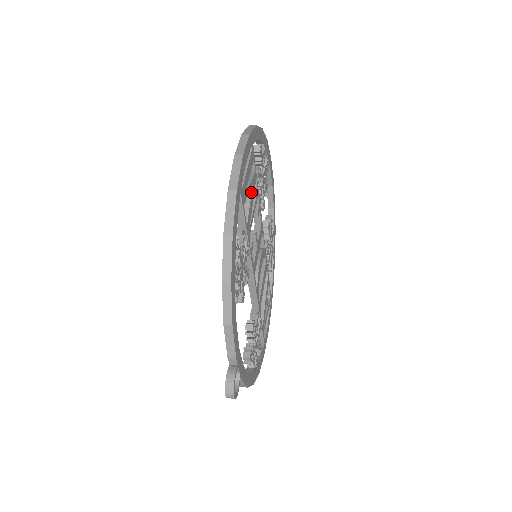
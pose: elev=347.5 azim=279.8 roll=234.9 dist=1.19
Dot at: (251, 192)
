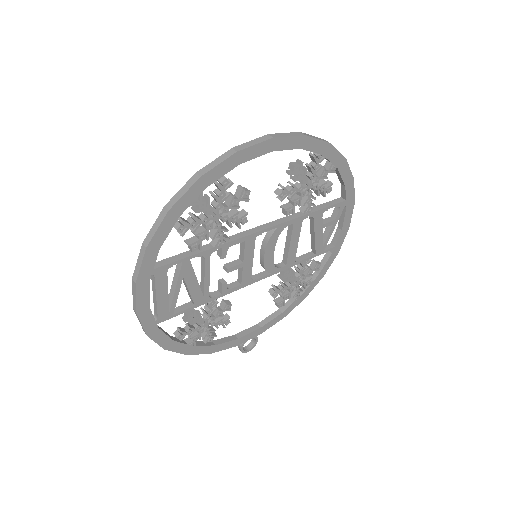
Dot at: (185, 283)
